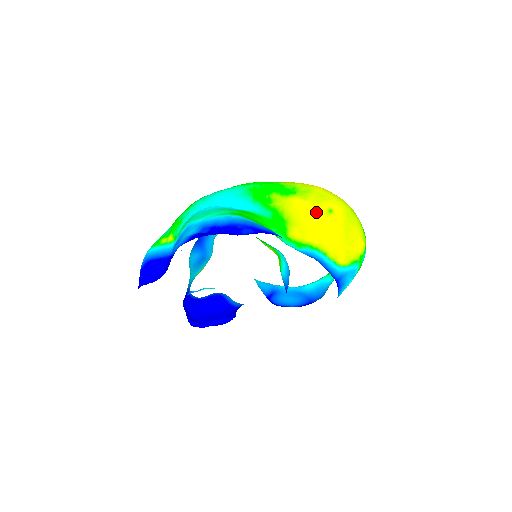
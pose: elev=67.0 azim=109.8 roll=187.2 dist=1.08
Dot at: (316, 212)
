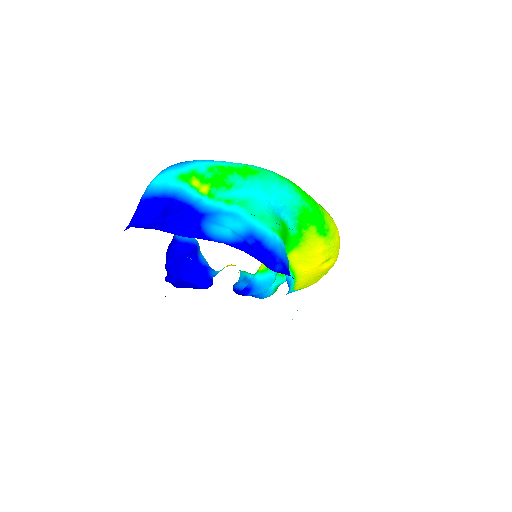
Dot at: (322, 259)
